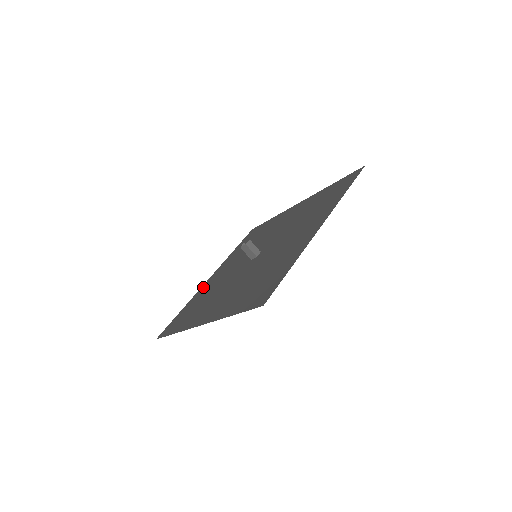
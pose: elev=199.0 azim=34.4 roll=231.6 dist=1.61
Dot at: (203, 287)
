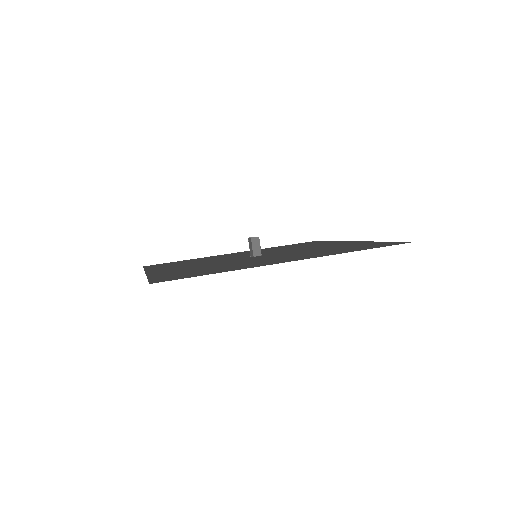
Dot at: occluded
